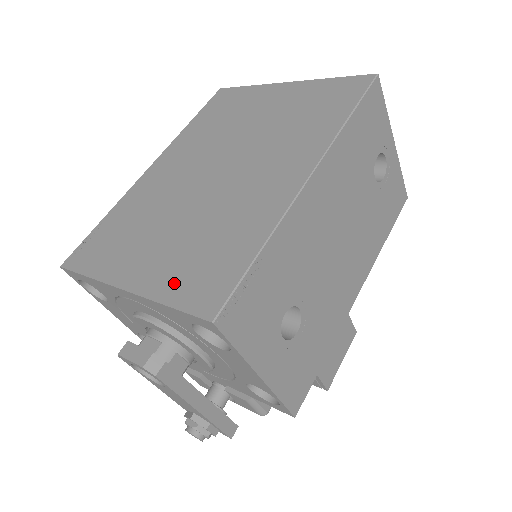
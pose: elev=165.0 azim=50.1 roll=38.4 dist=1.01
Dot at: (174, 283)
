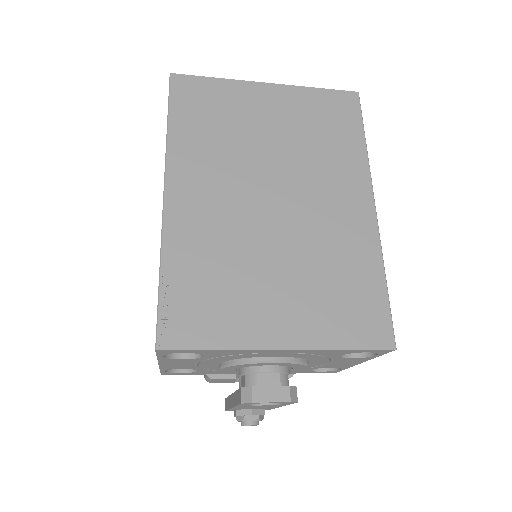
Dot at: (334, 328)
